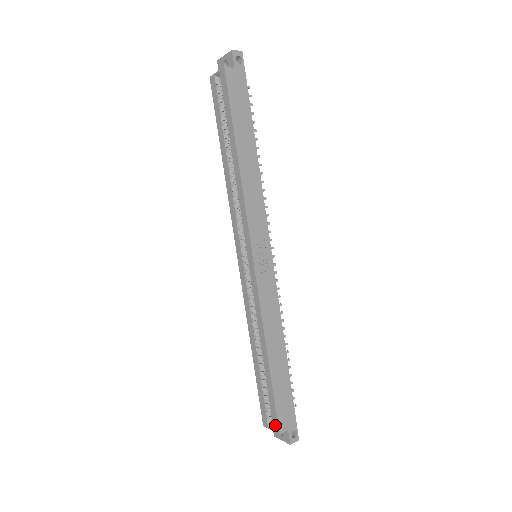
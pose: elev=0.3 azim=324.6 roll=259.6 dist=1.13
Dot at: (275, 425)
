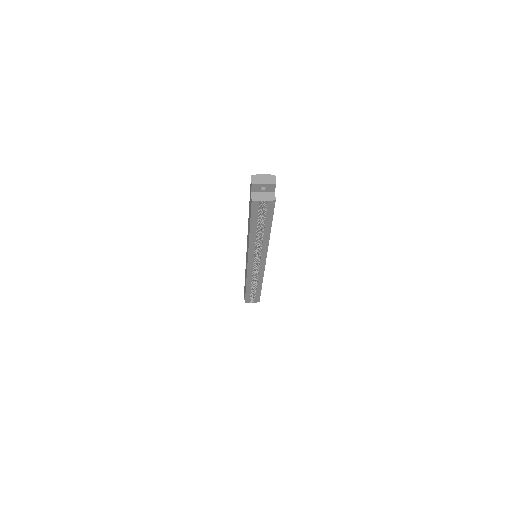
Dot at: (257, 301)
